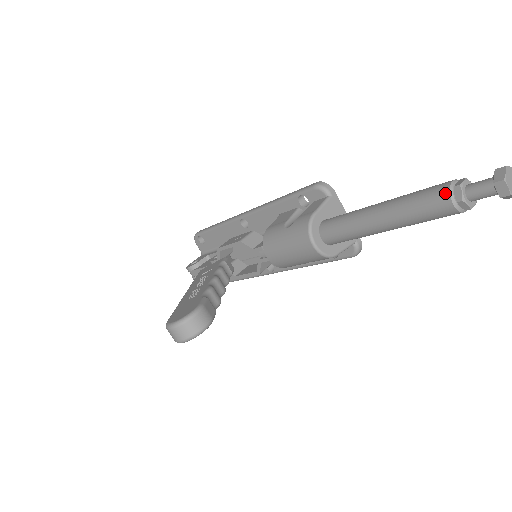
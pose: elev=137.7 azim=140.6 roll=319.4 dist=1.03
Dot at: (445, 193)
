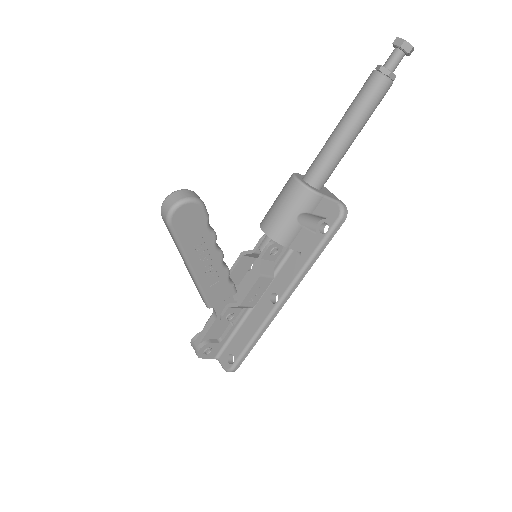
Dot at: (371, 73)
